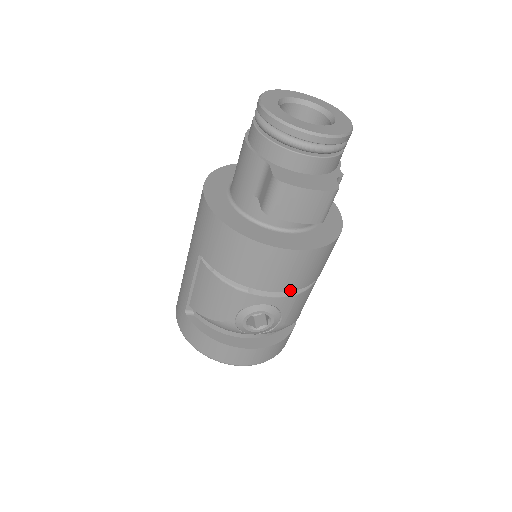
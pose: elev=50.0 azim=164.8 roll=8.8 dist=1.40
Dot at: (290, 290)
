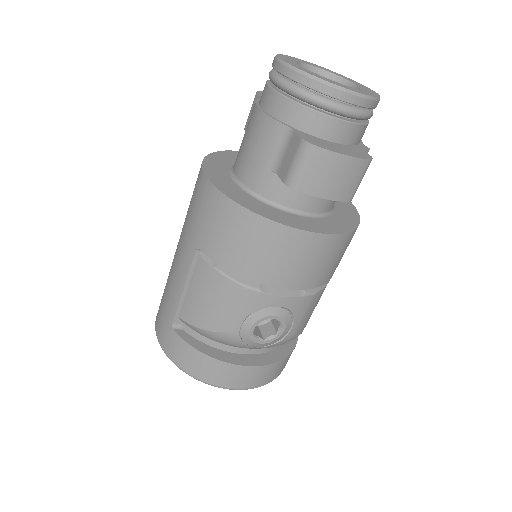
Dot at: (308, 287)
